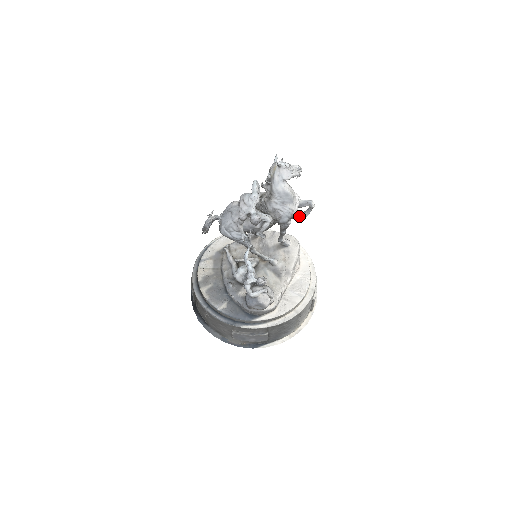
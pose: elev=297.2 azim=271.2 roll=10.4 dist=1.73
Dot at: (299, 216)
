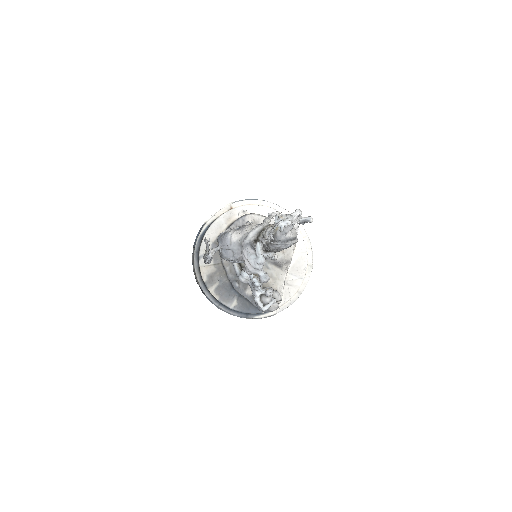
Dot at: occluded
